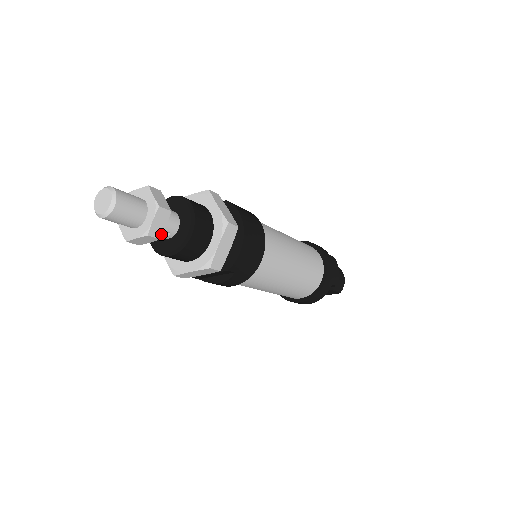
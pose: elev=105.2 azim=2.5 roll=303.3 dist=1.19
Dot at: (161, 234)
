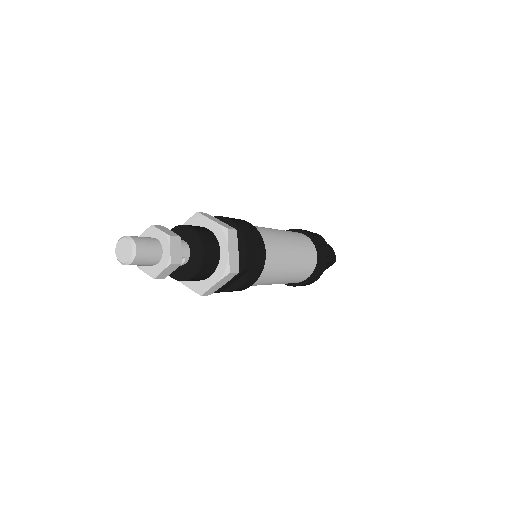
Dot at: (180, 259)
